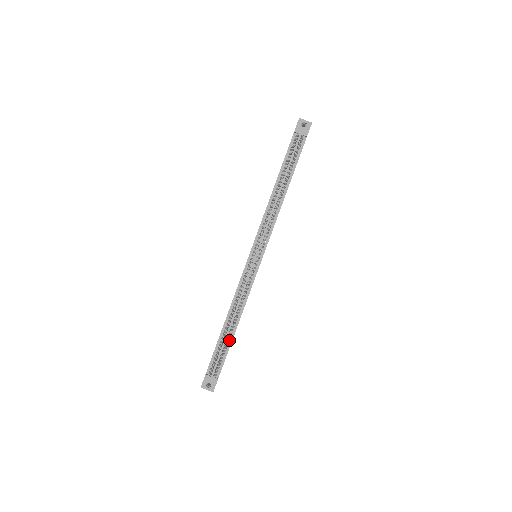
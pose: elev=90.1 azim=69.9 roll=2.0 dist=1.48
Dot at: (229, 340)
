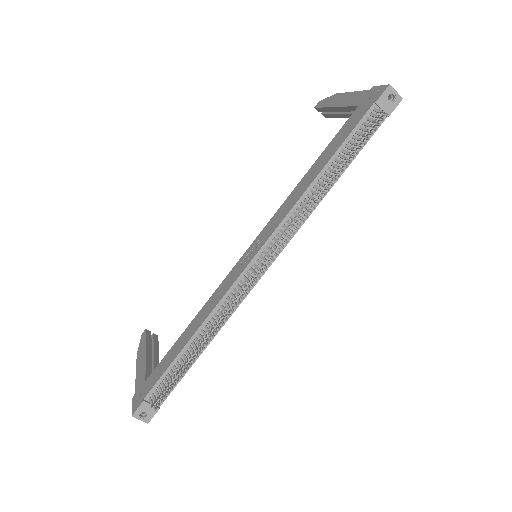
Dot at: occluded
